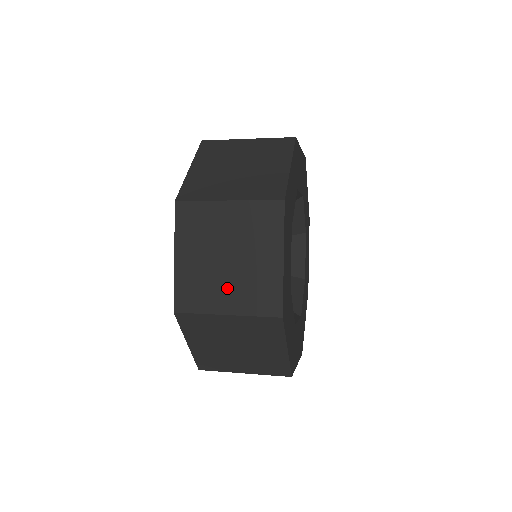
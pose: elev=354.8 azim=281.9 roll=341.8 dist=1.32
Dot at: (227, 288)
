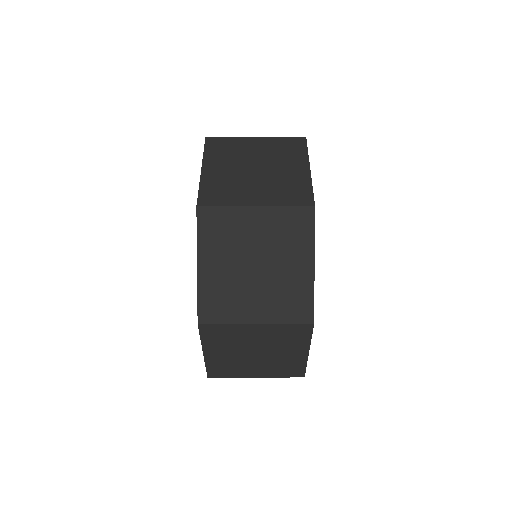
Dot at: (256, 187)
